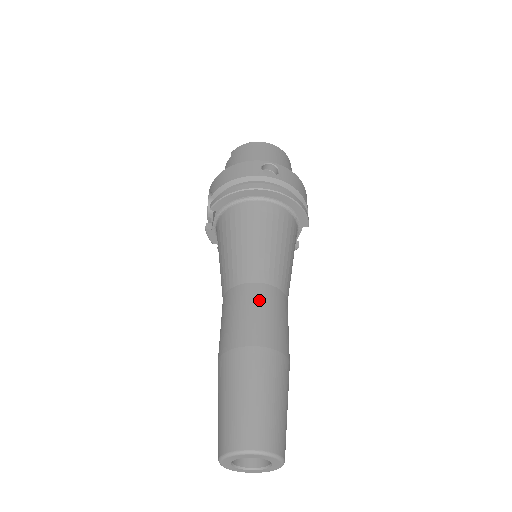
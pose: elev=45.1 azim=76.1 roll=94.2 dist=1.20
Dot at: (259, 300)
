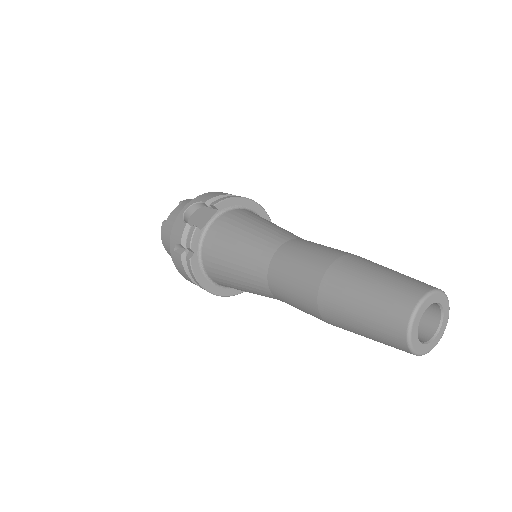
Dot at: occluded
